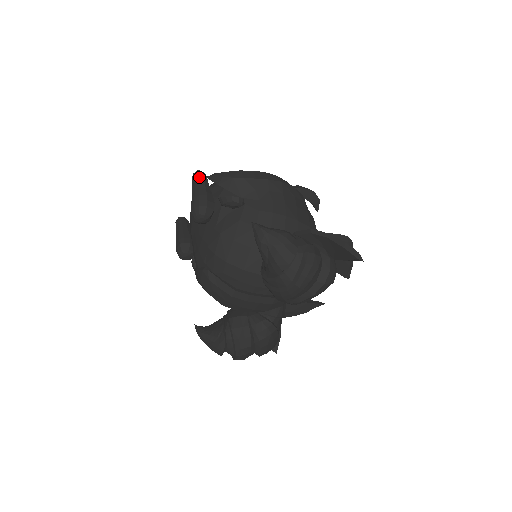
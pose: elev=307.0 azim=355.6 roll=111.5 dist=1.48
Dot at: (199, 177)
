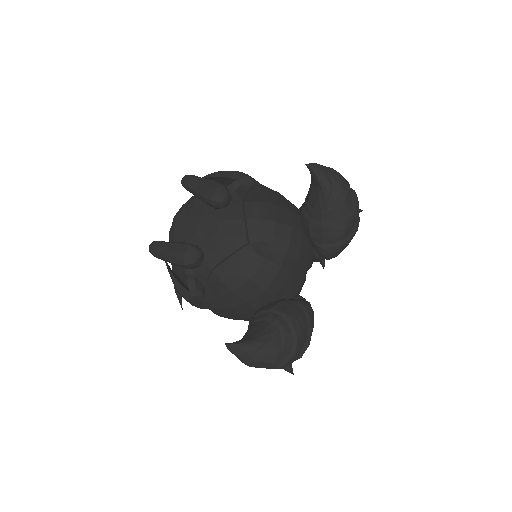
Dot at: (196, 176)
